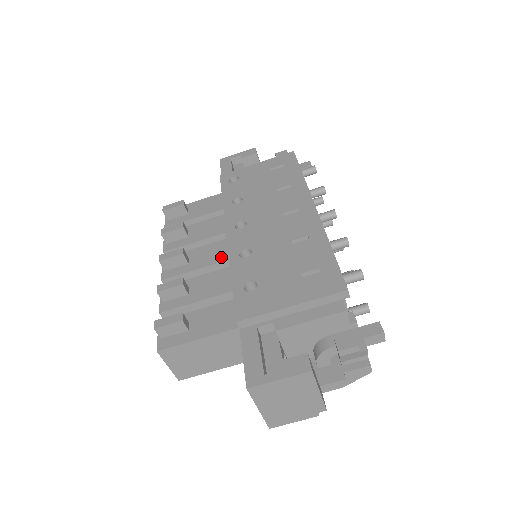
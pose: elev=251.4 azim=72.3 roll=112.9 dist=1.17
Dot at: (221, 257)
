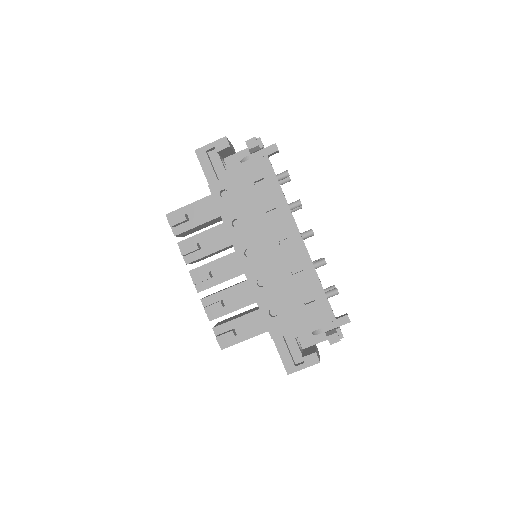
Dot at: (237, 272)
